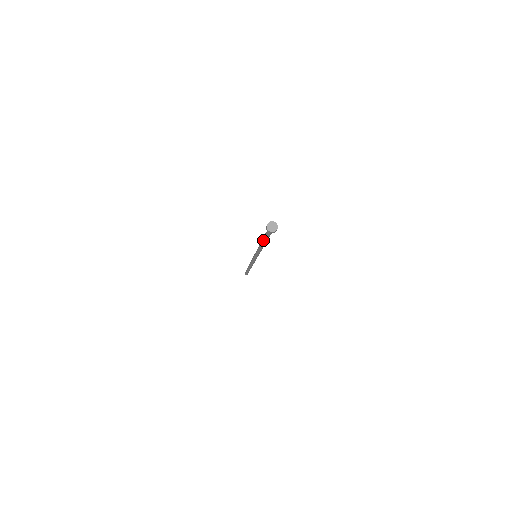
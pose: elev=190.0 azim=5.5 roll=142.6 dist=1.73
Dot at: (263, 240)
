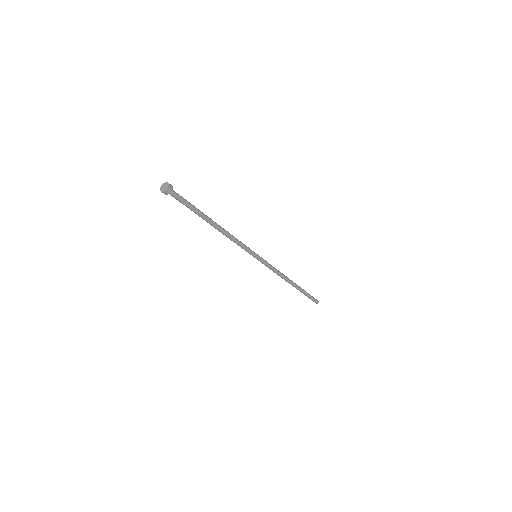
Dot at: occluded
